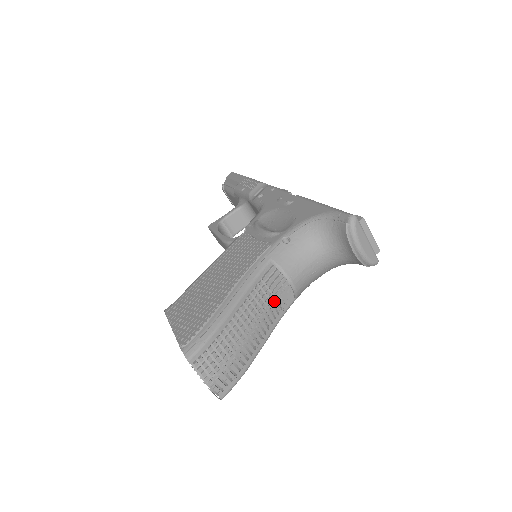
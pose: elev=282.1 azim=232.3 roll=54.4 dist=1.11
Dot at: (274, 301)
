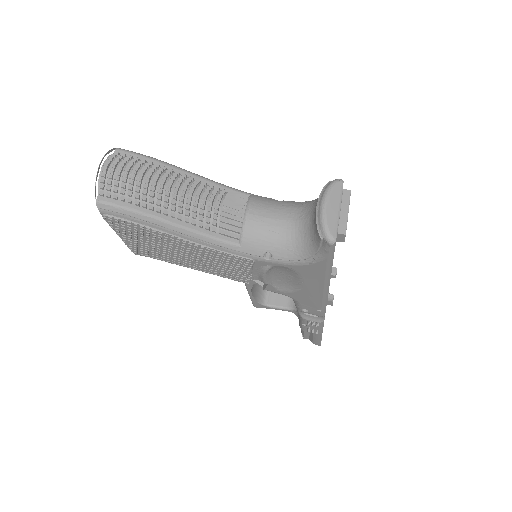
Dot at: (217, 203)
